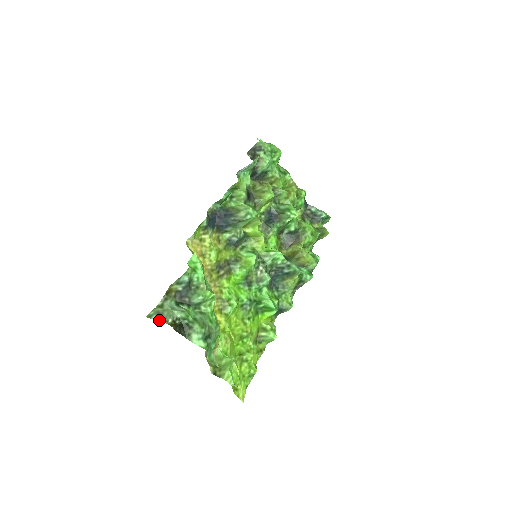
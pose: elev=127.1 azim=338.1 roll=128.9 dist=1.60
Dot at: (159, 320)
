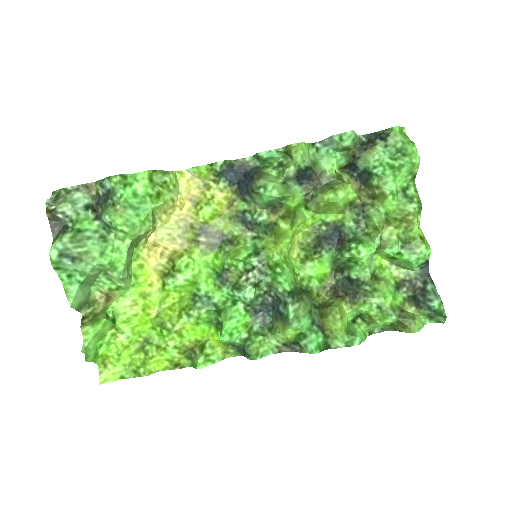
Dot at: (48, 199)
